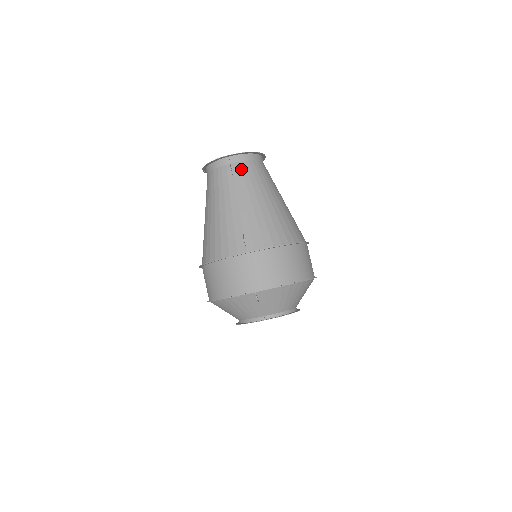
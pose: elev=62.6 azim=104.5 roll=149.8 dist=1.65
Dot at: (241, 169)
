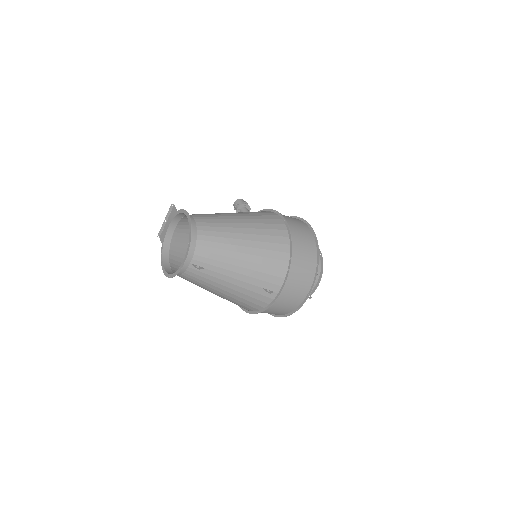
Dot at: (202, 258)
